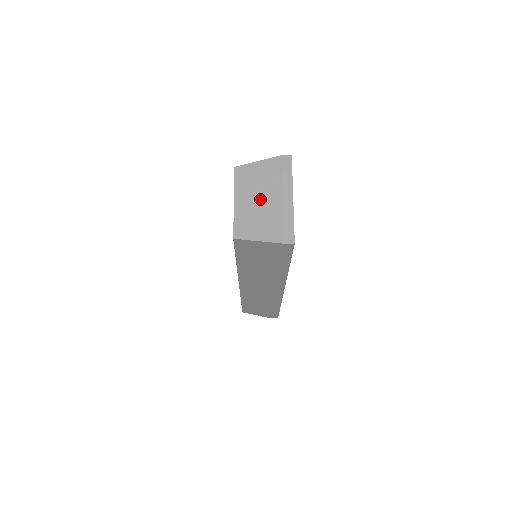
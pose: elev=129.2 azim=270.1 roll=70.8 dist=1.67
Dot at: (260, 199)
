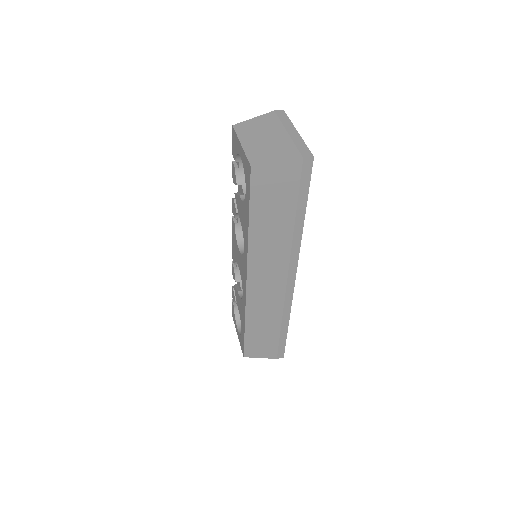
Dot at: (266, 138)
